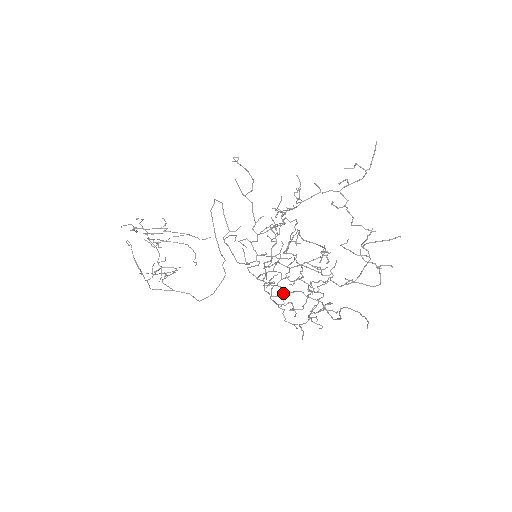
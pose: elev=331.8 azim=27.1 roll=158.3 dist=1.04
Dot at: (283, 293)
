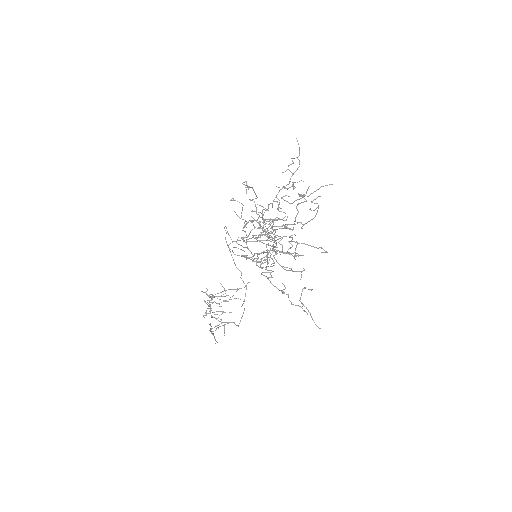
Dot at: (258, 253)
